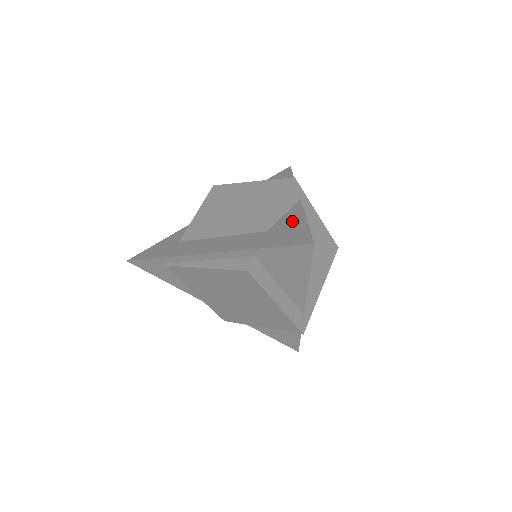
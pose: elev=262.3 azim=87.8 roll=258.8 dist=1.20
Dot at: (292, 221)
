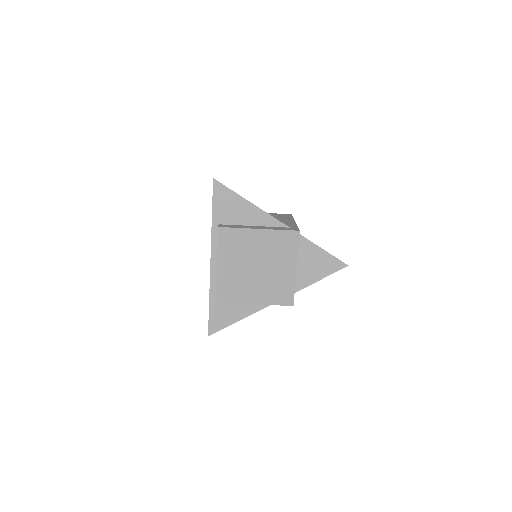
Dot at: occluded
